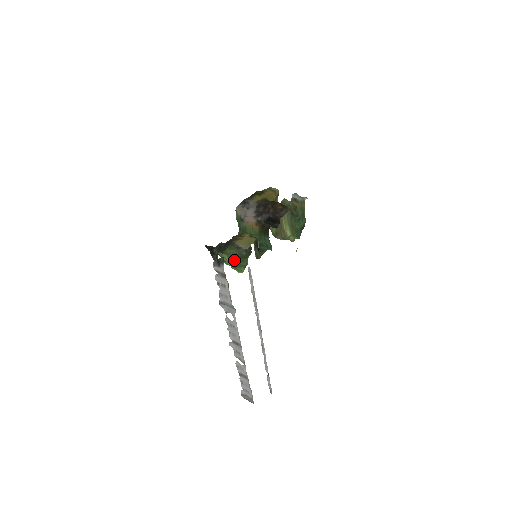
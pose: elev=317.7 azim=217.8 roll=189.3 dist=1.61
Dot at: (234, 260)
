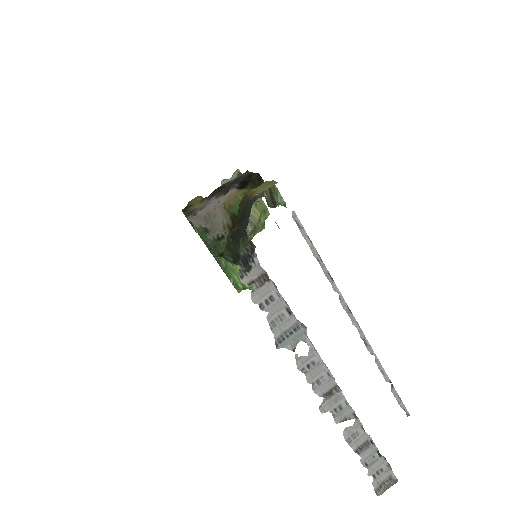
Dot at: occluded
